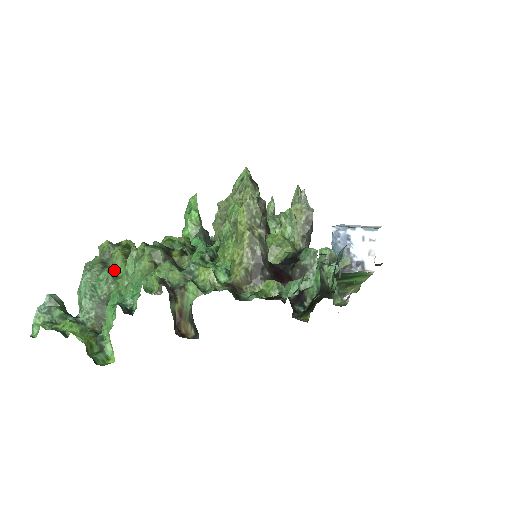
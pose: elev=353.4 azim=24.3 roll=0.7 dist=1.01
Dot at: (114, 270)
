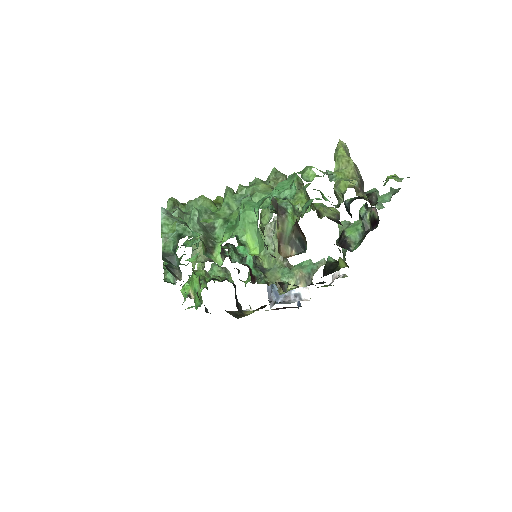
Dot at: (205, 208)
